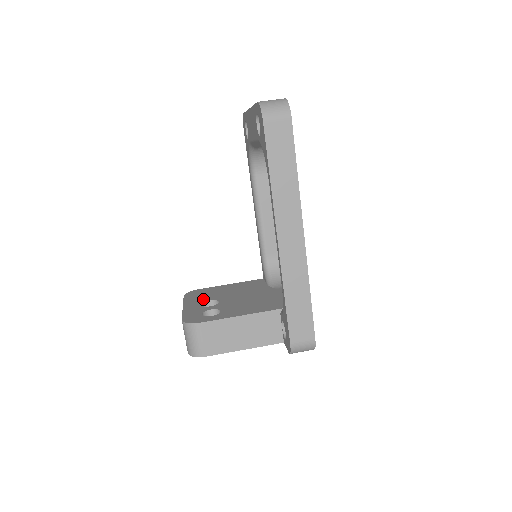
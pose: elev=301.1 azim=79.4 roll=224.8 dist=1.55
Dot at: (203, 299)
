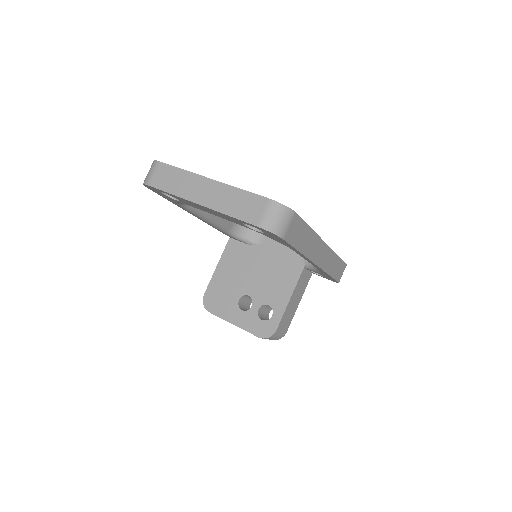
Dot at: (231, 303)
